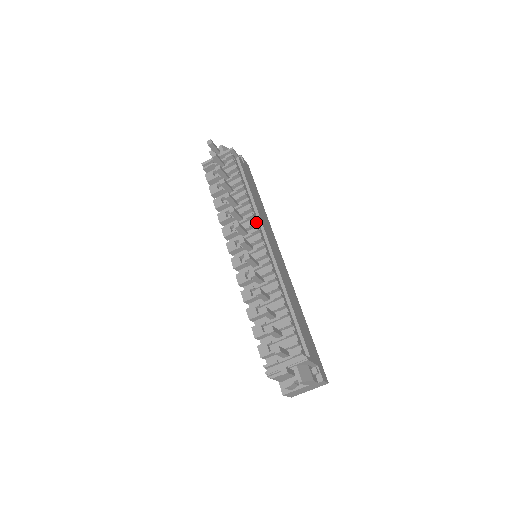
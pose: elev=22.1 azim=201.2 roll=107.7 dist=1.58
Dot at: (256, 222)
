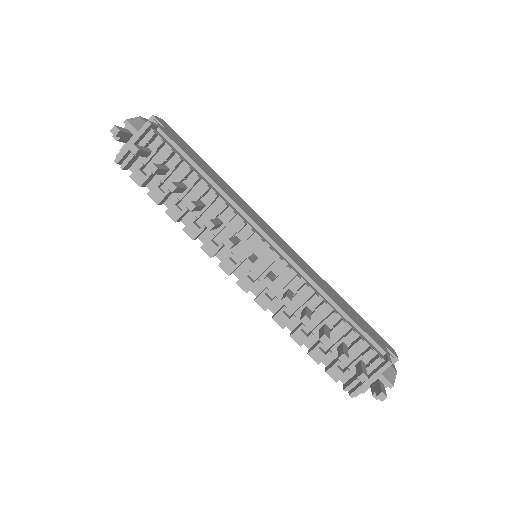
Dot at: (243, 221)
